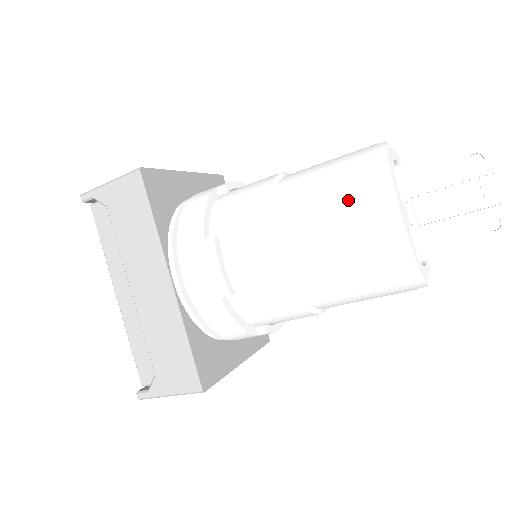
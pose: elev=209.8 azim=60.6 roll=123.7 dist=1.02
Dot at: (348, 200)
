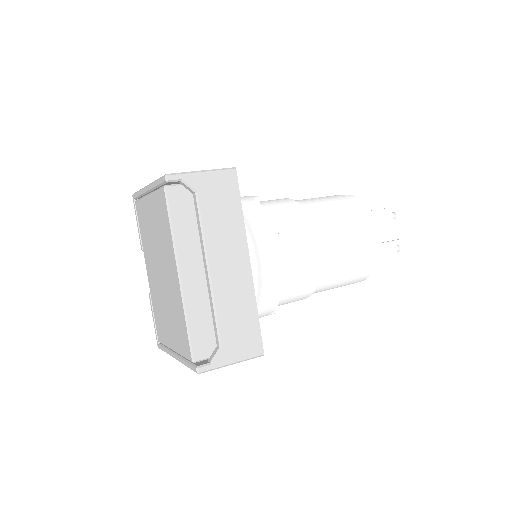
Dot at: (355, 224)
